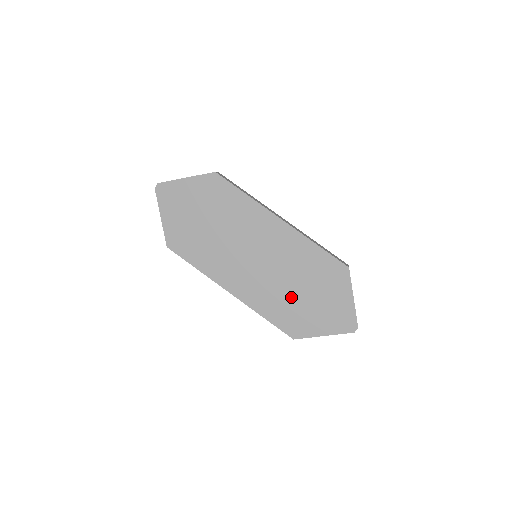
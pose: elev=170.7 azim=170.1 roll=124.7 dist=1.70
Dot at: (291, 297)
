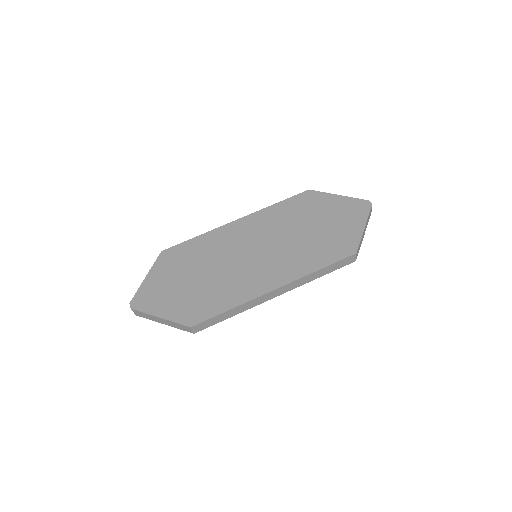
Dot at: (311, 239)
